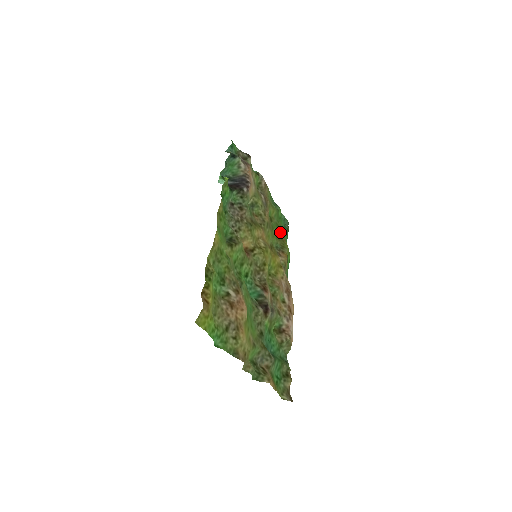
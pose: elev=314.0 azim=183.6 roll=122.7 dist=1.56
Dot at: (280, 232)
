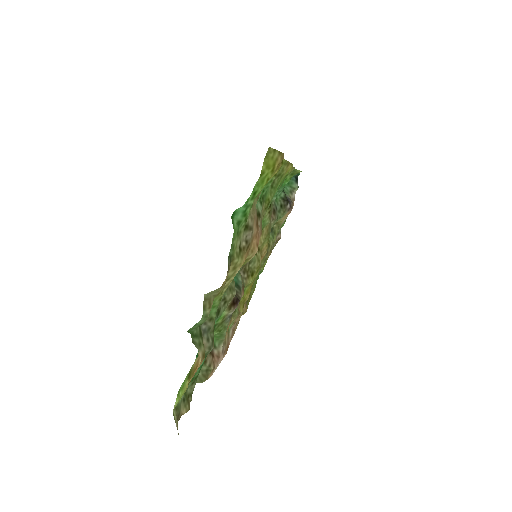
Dot at: (253, 288)
